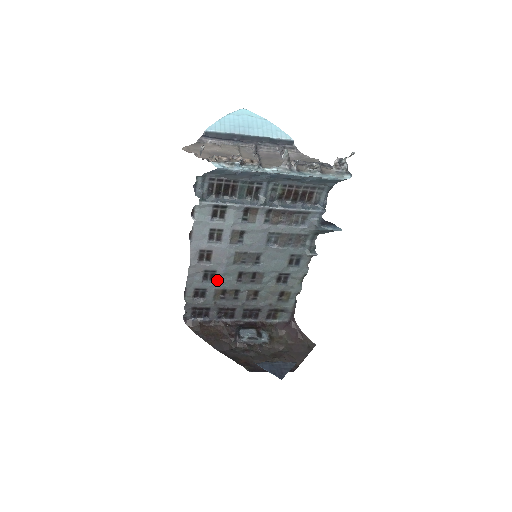
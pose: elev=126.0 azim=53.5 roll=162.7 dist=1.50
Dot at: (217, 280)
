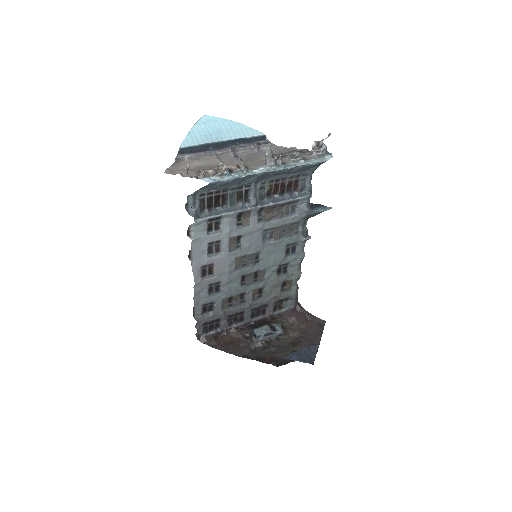
Dot at: (222, 290)
